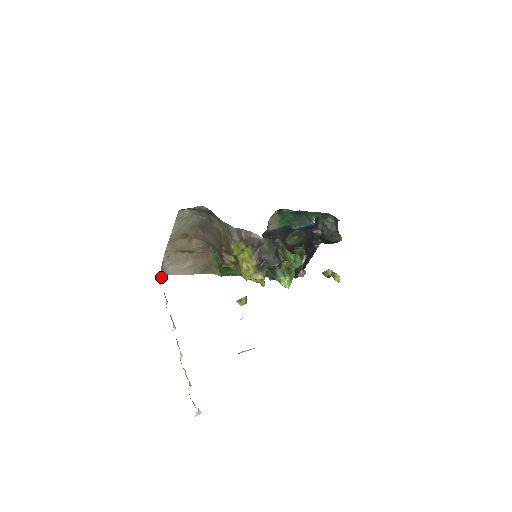
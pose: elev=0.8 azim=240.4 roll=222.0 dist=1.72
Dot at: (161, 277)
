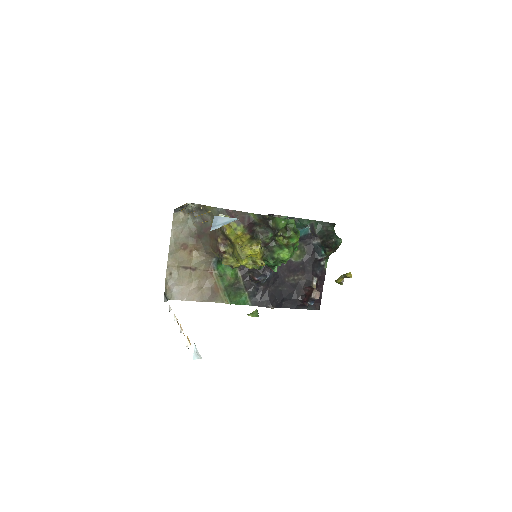
Dot at: (166, 298)
